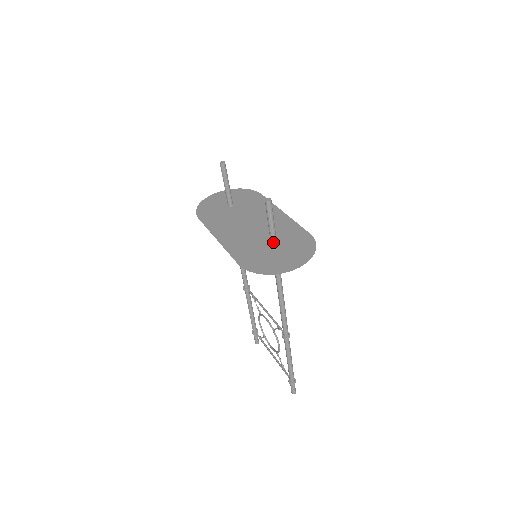
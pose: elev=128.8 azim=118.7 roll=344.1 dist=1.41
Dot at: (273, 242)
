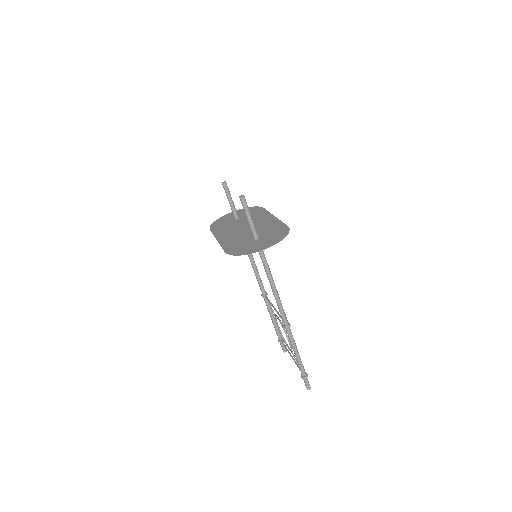
Dot at: (253, 233)
